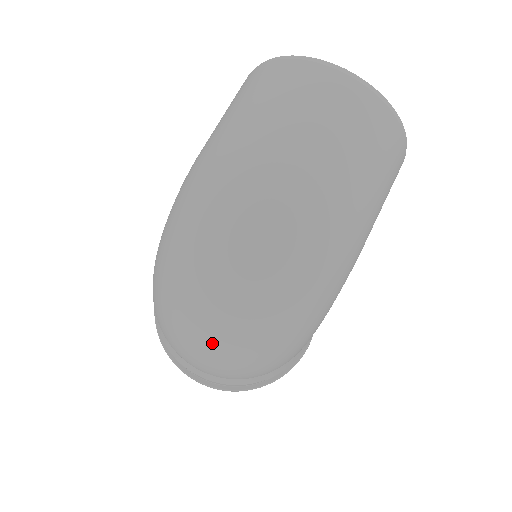
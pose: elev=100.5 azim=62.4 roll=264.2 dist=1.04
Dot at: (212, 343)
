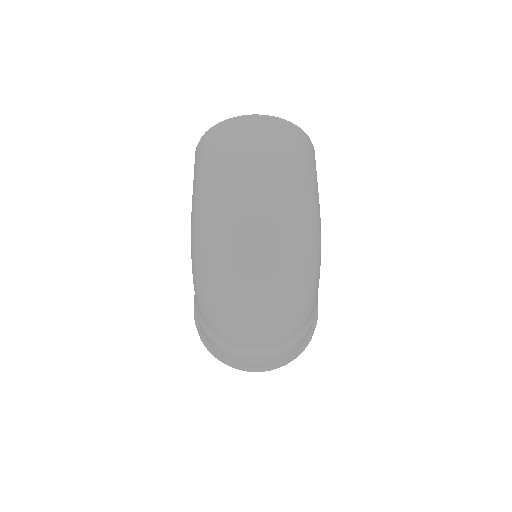
Dot at: (263, 310)
